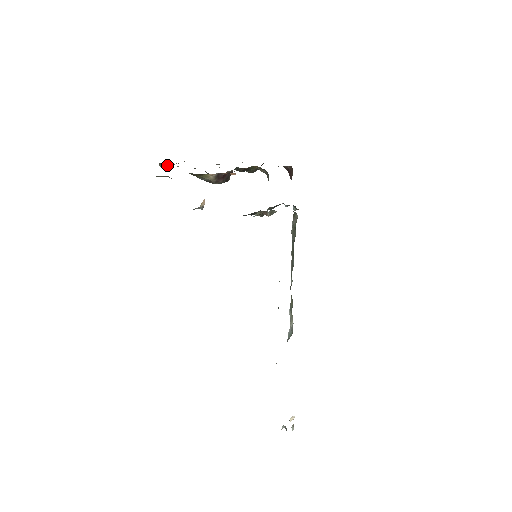
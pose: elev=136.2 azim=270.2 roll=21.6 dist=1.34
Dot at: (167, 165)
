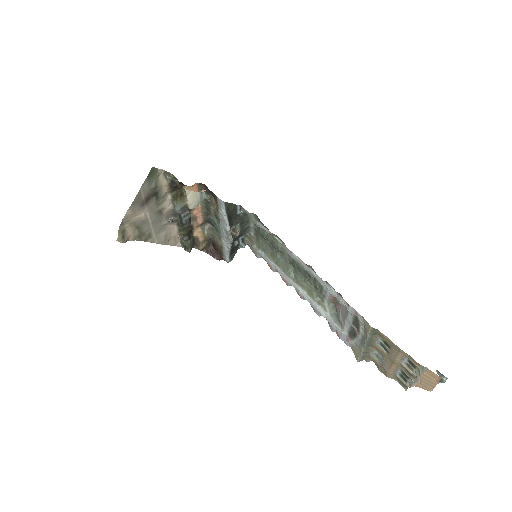
Dot at: (124, 235)
